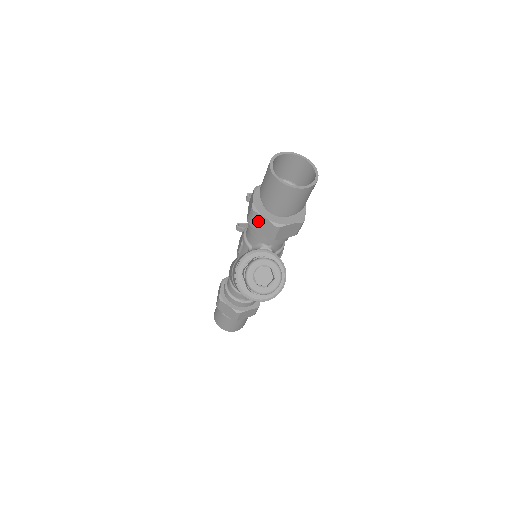
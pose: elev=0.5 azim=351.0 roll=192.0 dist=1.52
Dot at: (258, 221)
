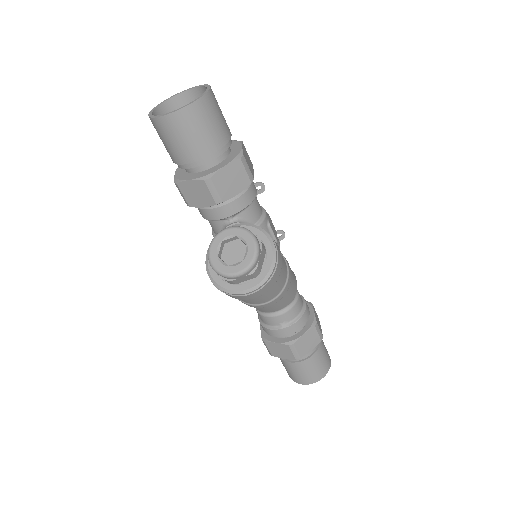
Dot at: (190, 192)
